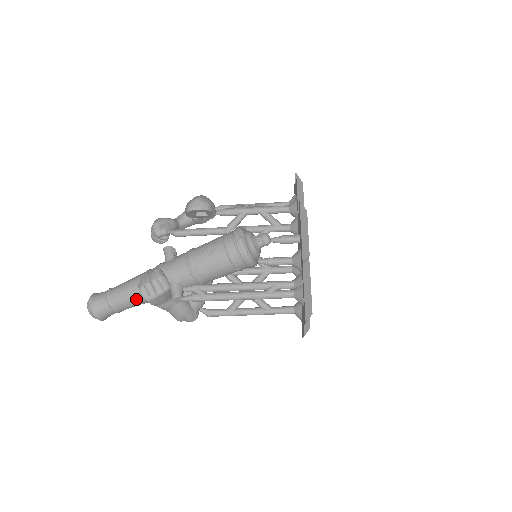
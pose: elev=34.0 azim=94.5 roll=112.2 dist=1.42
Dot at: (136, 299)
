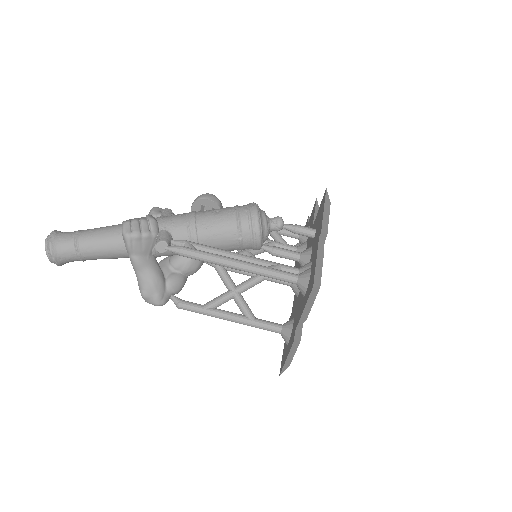
Dot at: (110, 241)
